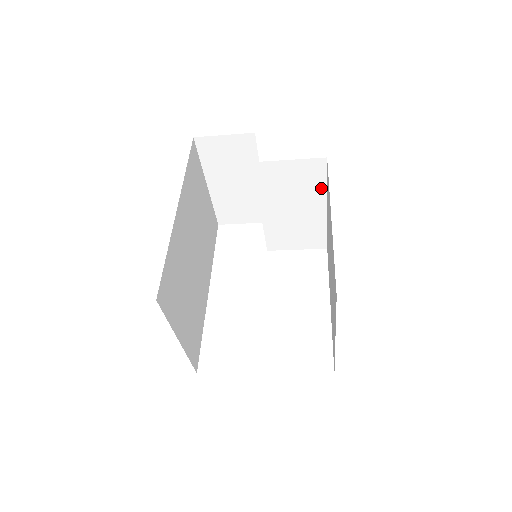
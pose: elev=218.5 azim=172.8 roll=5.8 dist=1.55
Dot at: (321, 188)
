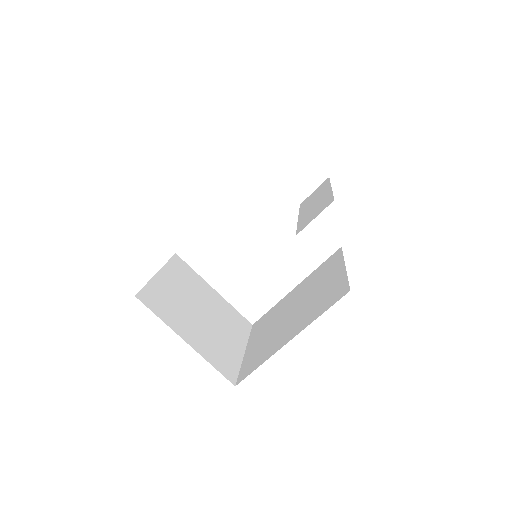
Dot at: occluded
